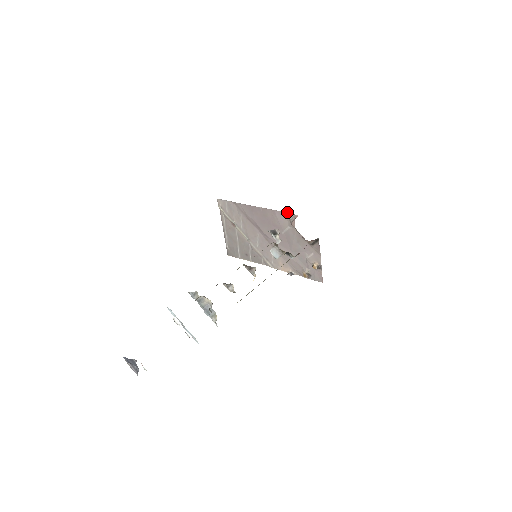
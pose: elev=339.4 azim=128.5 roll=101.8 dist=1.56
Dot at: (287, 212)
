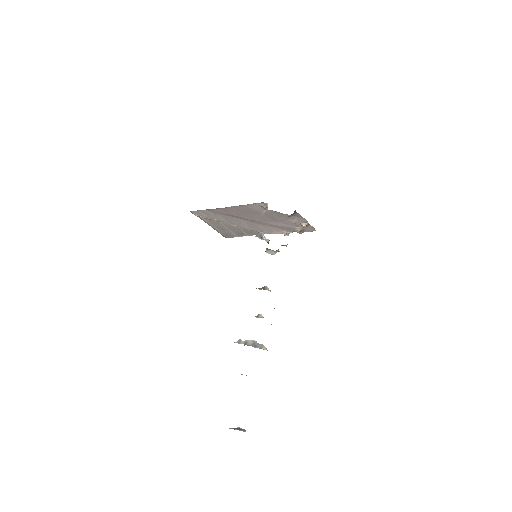
Dot at: (256, 203)
